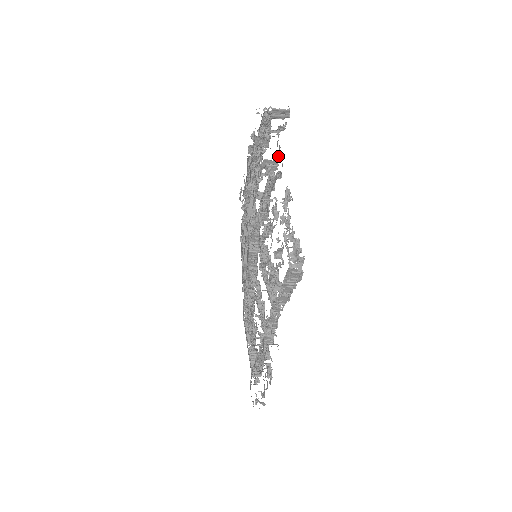
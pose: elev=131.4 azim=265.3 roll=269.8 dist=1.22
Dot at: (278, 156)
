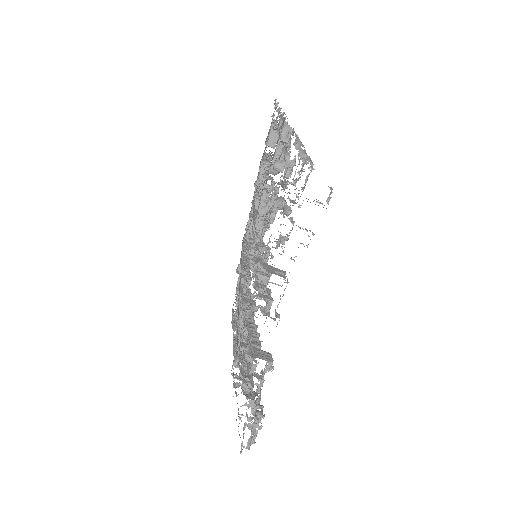
Dot at: occluded
